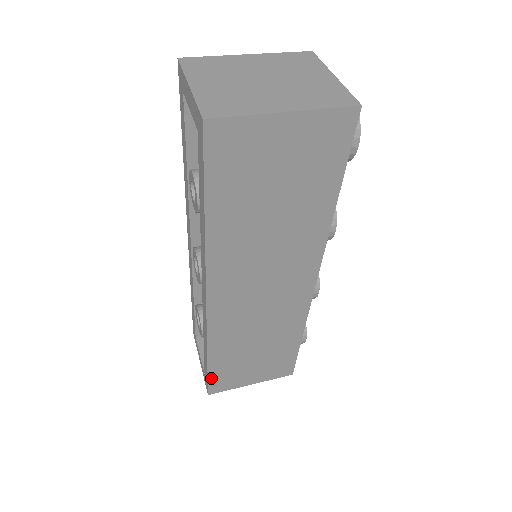
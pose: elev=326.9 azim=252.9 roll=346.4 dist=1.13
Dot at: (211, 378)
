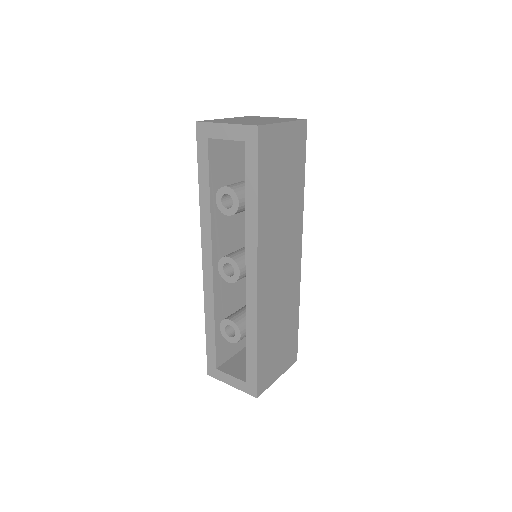
Dot at: (259, 373)
